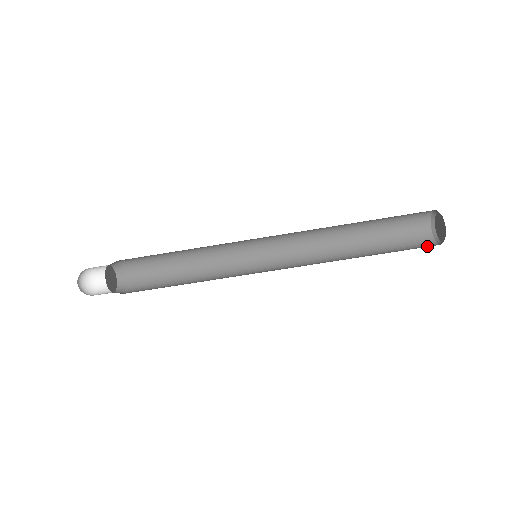
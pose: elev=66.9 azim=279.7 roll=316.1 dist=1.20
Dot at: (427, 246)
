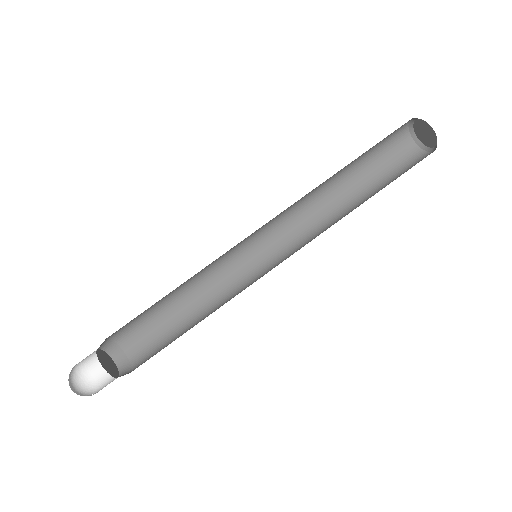
Dot at: occluded
